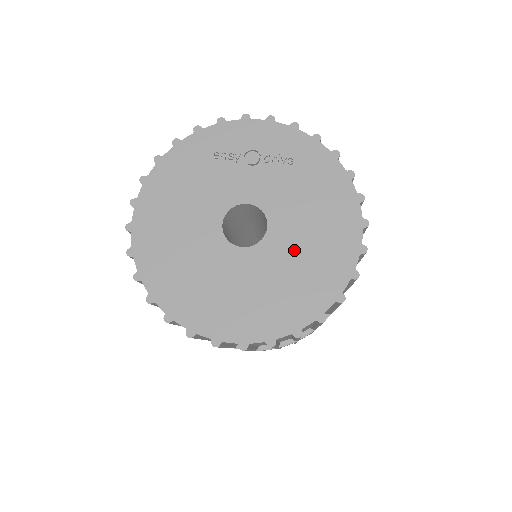
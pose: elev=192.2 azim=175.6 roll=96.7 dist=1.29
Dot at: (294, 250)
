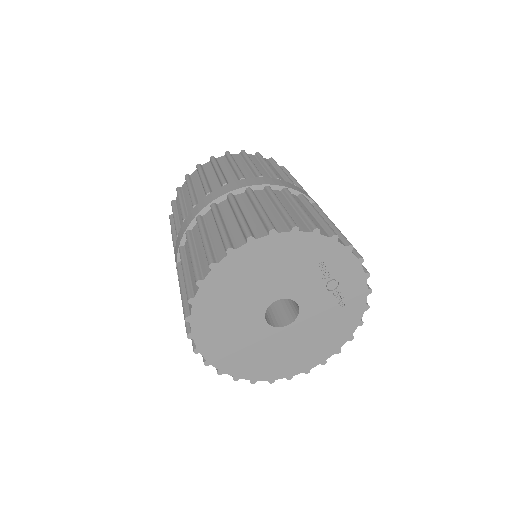
Dot at: (284, 346)
